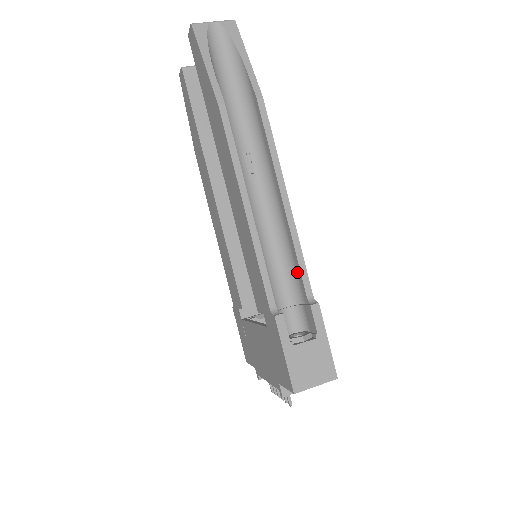
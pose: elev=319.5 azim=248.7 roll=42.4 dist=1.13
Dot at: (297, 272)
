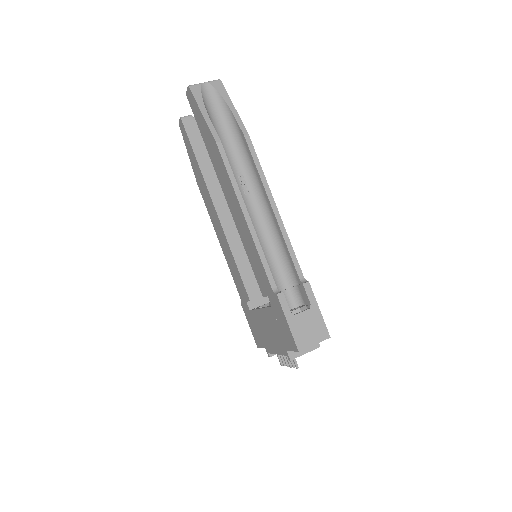
Dot at: (290, 261)
